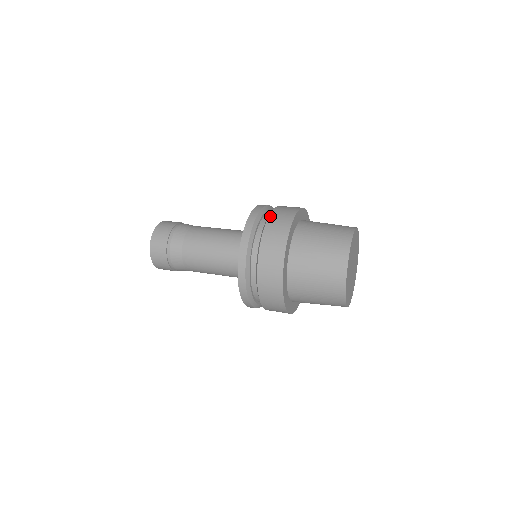
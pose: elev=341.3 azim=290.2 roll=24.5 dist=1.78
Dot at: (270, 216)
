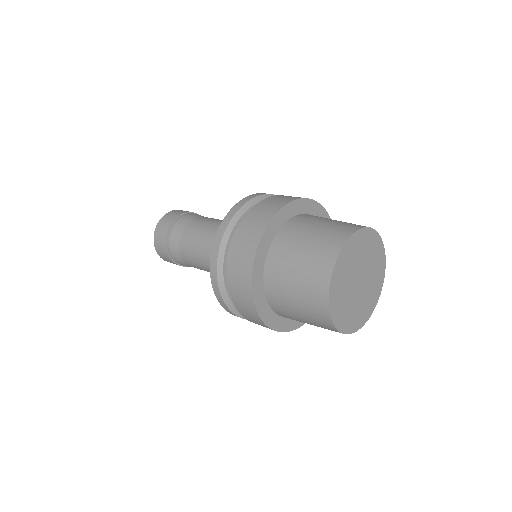
Dot at: (234, 239)
